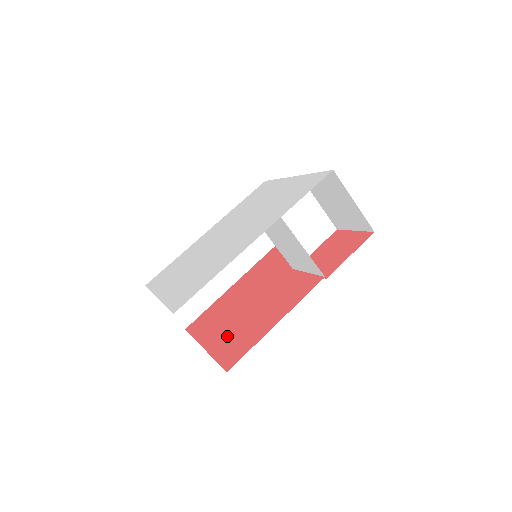
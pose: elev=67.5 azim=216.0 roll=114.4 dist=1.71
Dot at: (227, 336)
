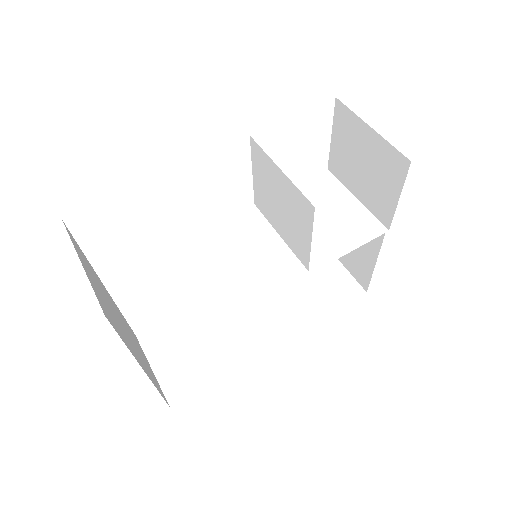
Dot at: occluded
